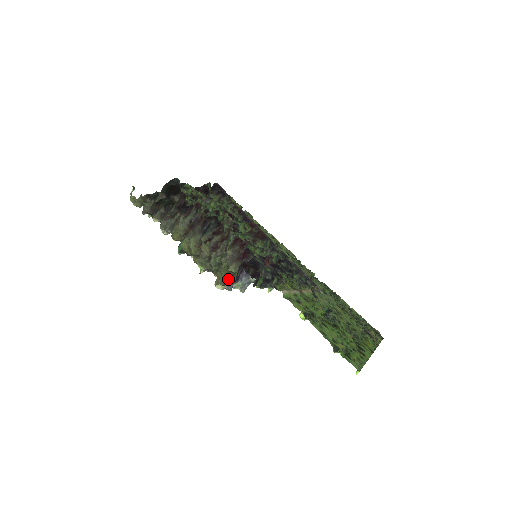
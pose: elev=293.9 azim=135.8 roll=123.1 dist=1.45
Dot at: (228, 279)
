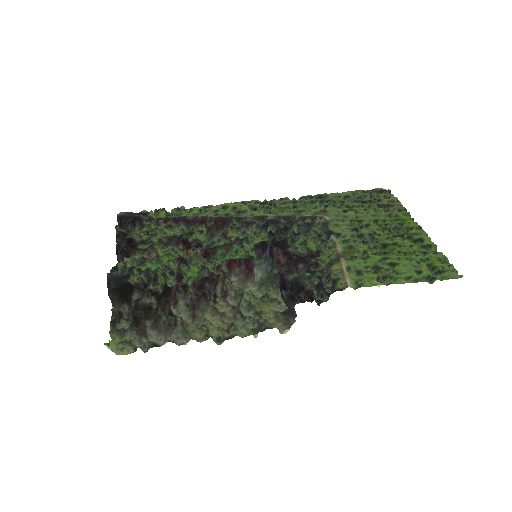
Dot at: (282, 316)
